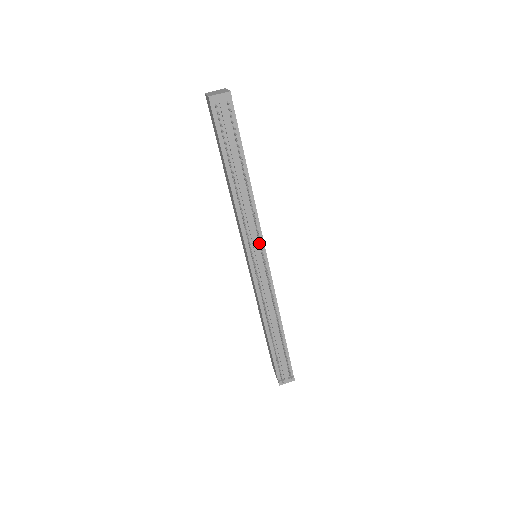
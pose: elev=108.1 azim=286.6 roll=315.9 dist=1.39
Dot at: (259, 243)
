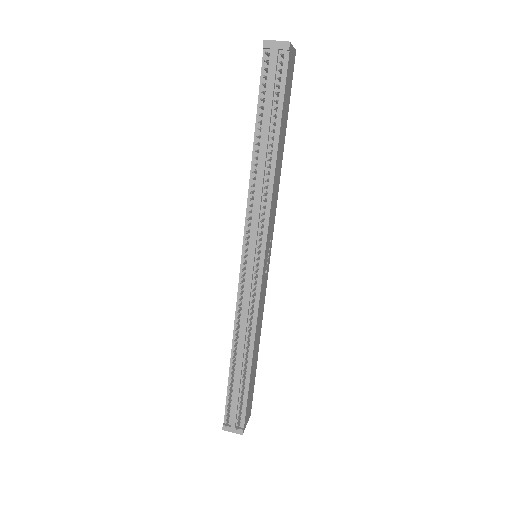
Dot at: (261, 238)
